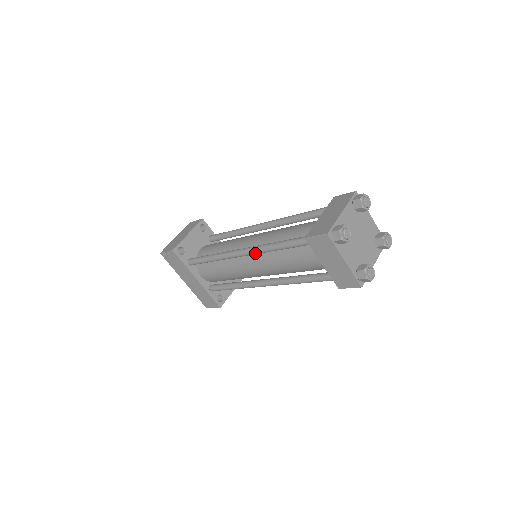
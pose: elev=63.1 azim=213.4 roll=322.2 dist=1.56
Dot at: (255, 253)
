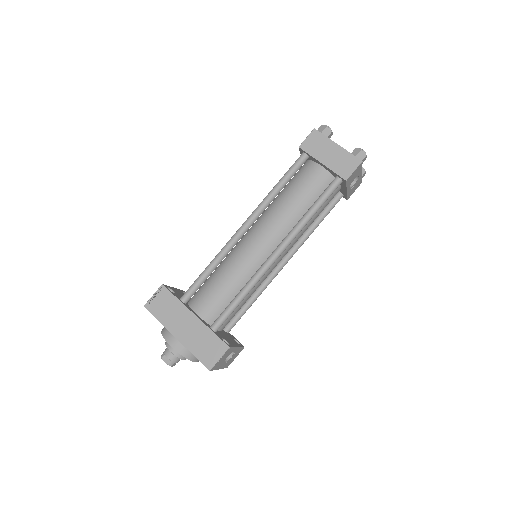
Dot at: (258, 211)
